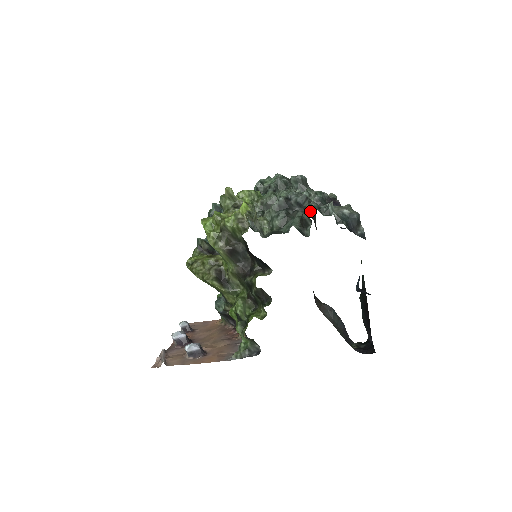
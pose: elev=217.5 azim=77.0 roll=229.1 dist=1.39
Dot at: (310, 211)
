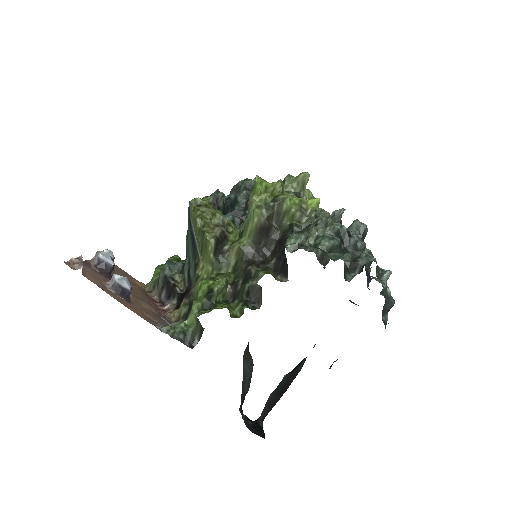
Dot at: occluded
